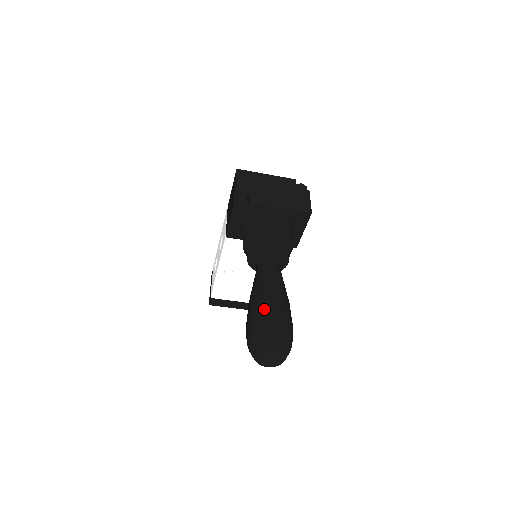
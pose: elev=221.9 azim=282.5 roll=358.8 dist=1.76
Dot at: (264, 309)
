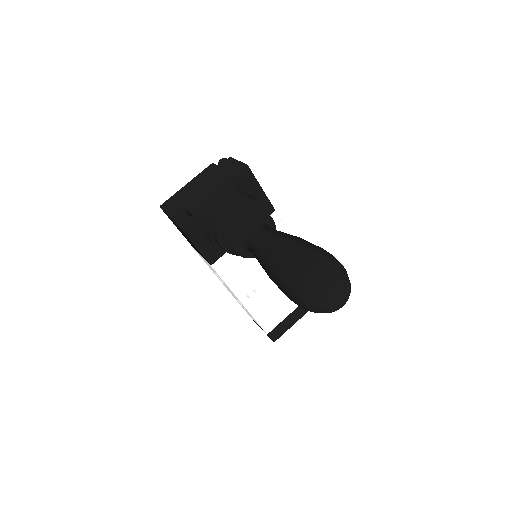
Dot at: (281, 263)
